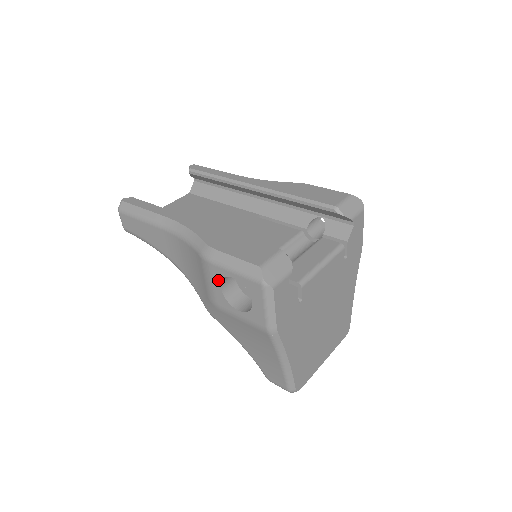
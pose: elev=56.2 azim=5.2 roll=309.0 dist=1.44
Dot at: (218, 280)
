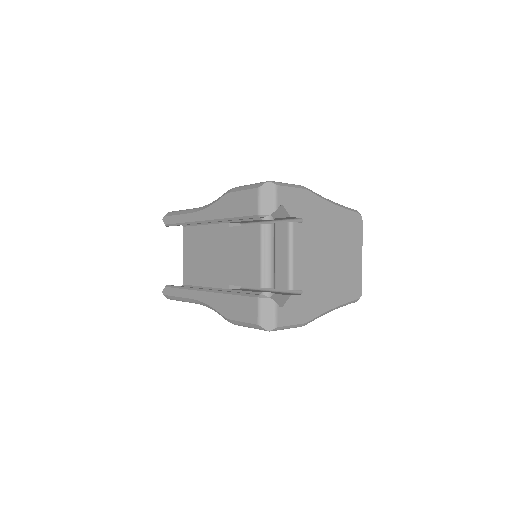
Dot at: occluded
